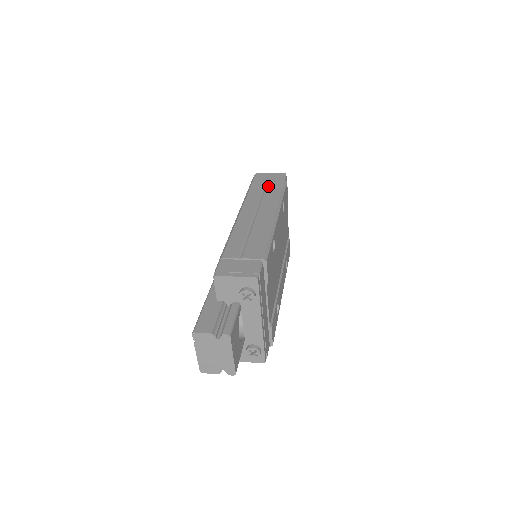
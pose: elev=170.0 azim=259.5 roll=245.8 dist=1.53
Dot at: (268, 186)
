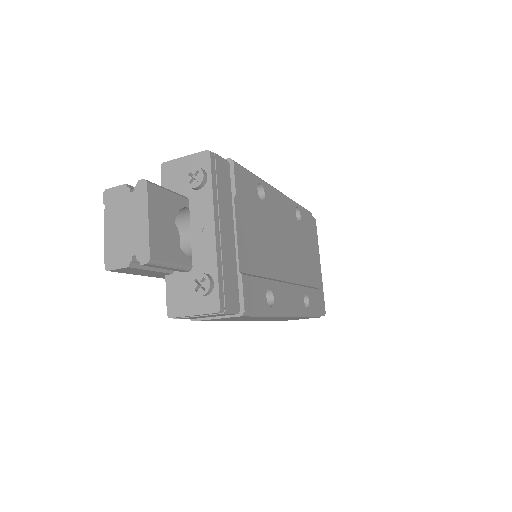
Dot at: occluded
